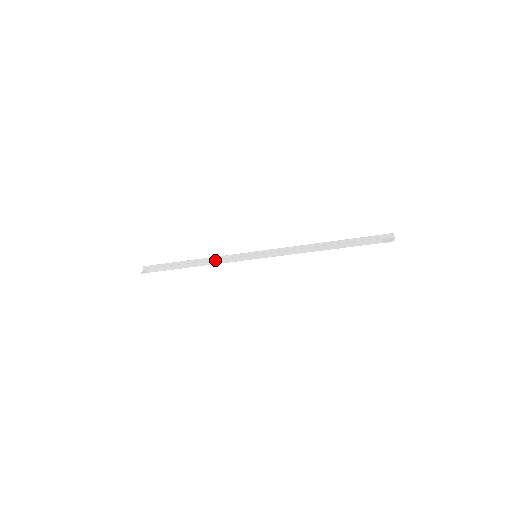
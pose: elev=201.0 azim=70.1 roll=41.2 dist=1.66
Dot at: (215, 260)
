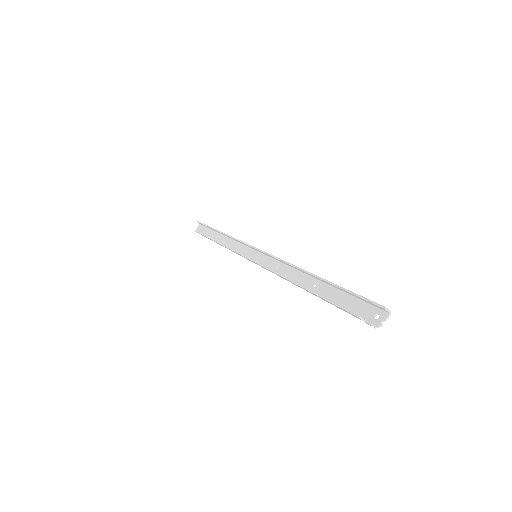
Dot at: (227, 248)
